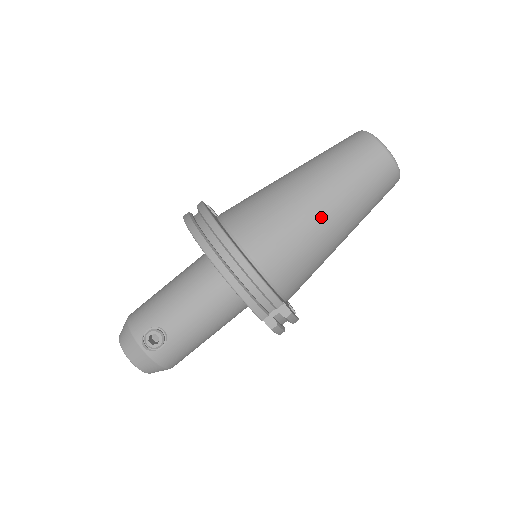
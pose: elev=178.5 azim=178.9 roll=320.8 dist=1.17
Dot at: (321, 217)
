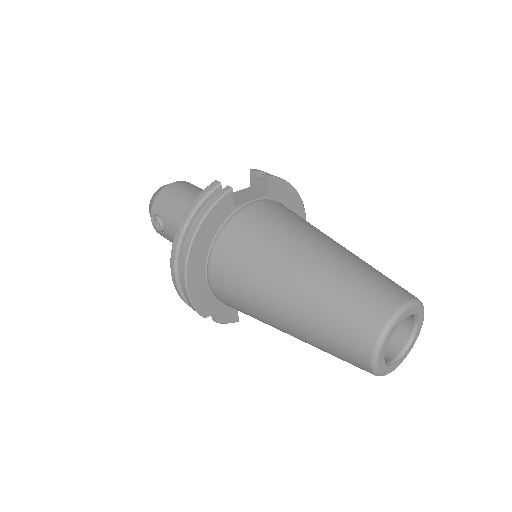
Dot at: (273, 318)
